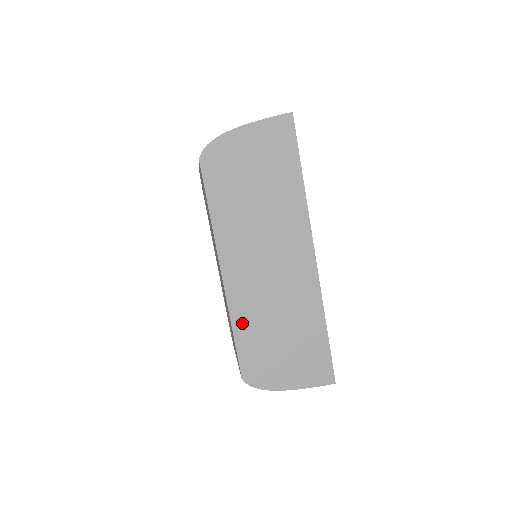
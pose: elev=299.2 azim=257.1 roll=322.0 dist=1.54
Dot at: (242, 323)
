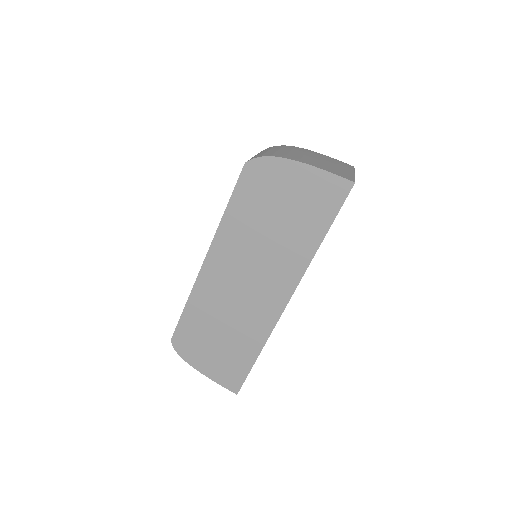
Dot at: (196, 306)
